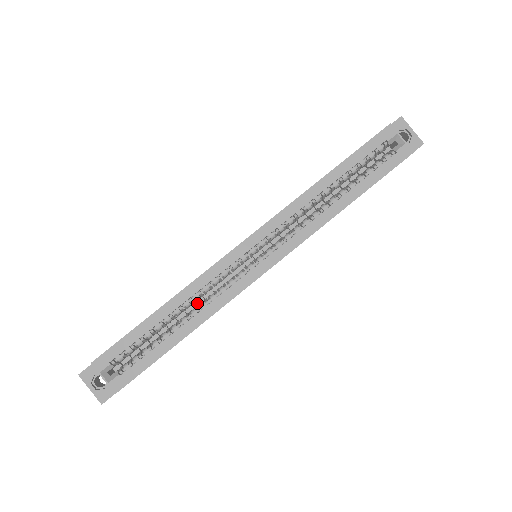
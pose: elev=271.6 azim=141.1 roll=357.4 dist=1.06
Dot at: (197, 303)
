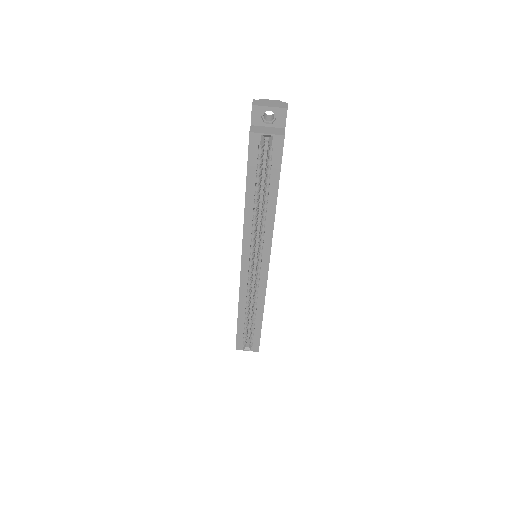
Dot at: (252, 291)
